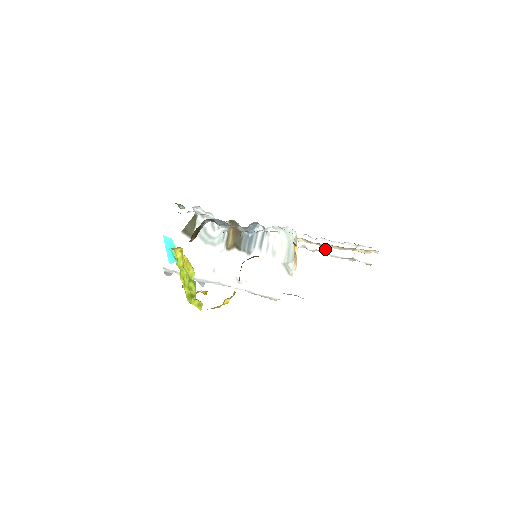
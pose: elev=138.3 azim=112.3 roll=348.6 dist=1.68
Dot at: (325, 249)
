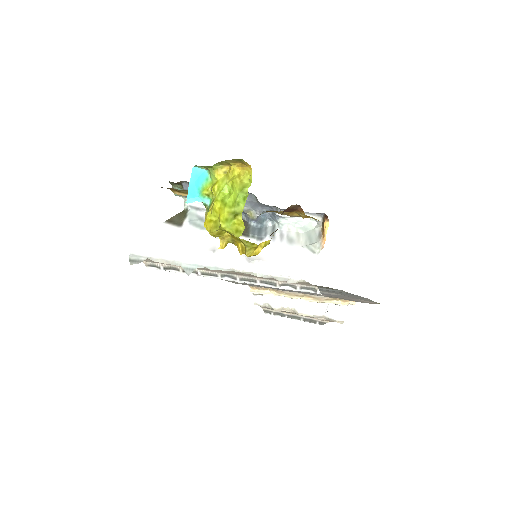
Dot at: (293, 306)
